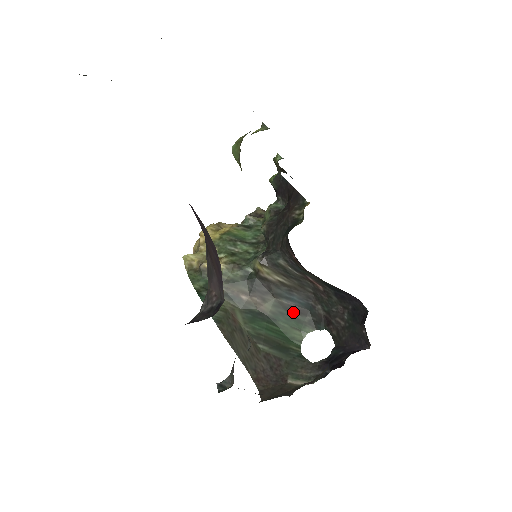
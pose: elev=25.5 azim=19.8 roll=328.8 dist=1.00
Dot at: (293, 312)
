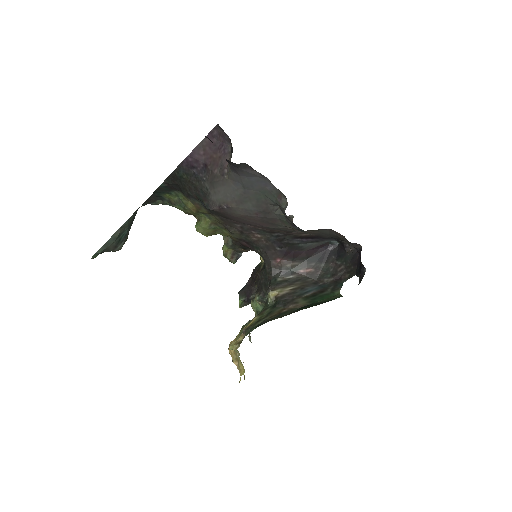
Dot at: (318, 294)
